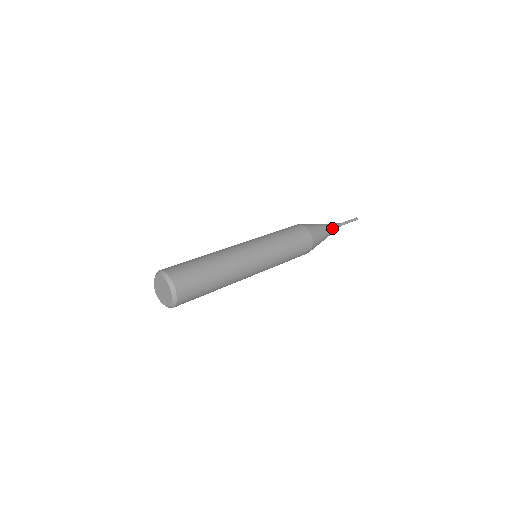
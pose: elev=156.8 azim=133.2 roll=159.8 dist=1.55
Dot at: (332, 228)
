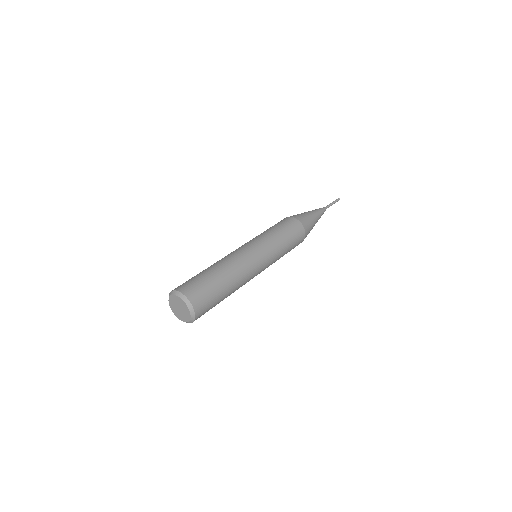
Dot at: (316, 211)
